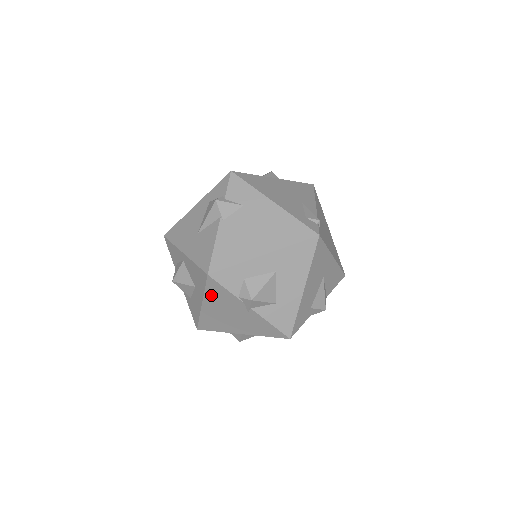
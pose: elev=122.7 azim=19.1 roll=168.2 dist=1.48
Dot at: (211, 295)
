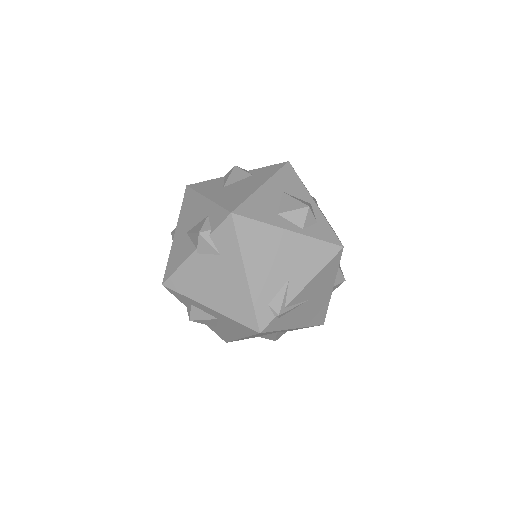
Dot at: occluded
